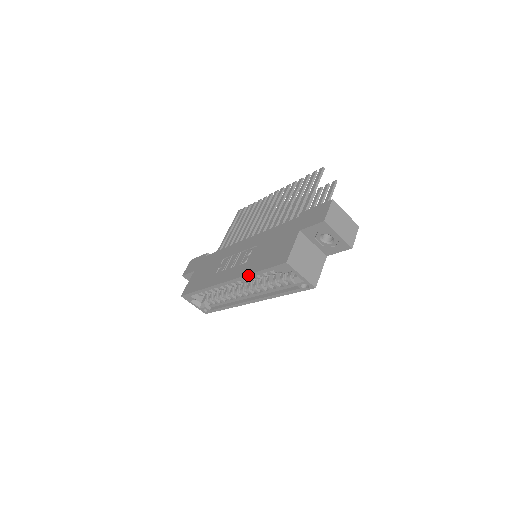
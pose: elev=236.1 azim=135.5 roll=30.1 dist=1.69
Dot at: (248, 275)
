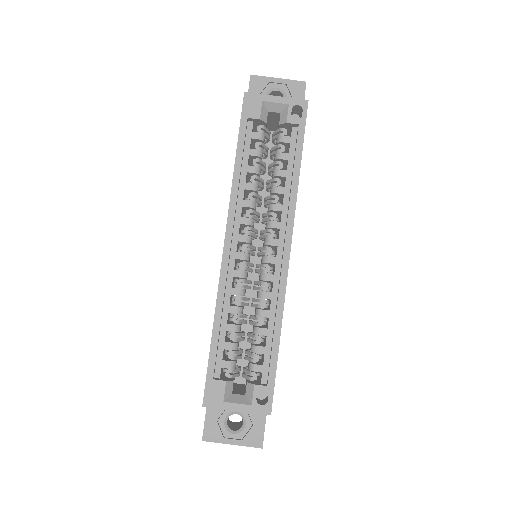
Dot at: (233, 181)
